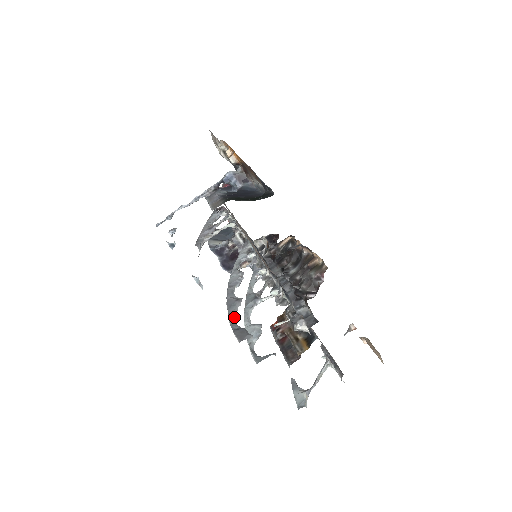
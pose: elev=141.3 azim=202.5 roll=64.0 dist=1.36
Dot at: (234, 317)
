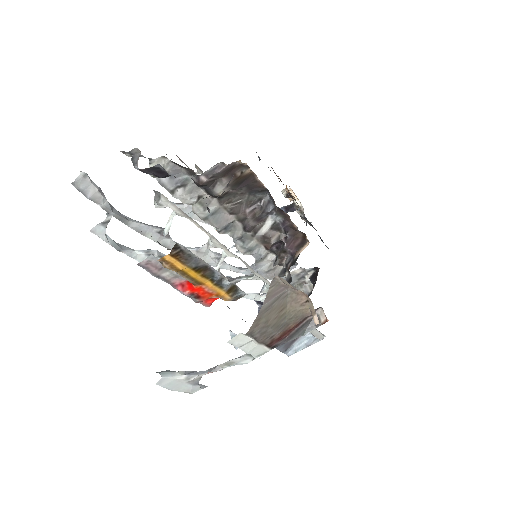
Dot at: (130, 220)
